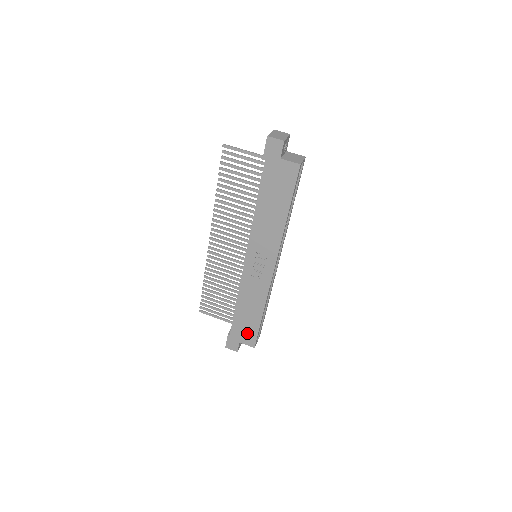
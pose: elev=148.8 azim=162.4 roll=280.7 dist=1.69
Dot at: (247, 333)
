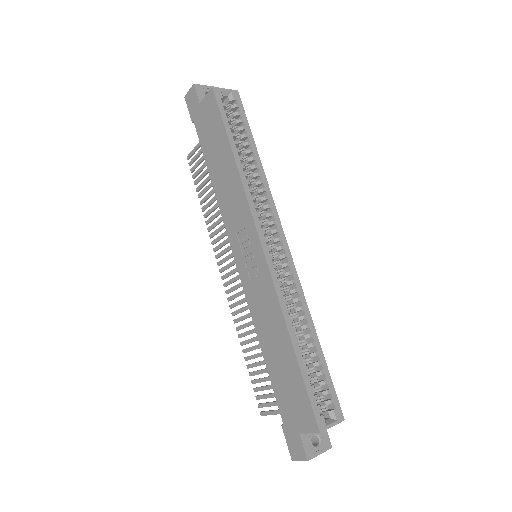
Dot at: (297, 402)
